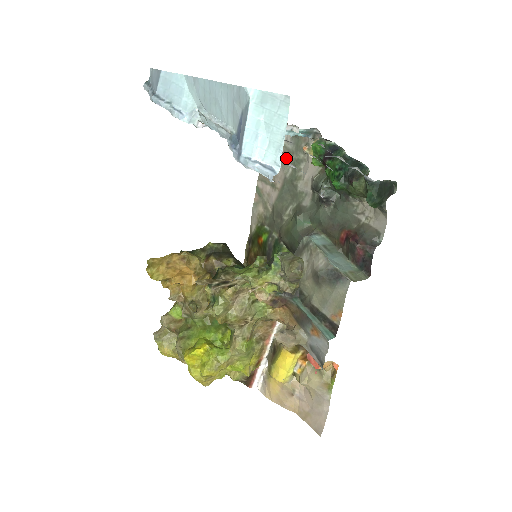
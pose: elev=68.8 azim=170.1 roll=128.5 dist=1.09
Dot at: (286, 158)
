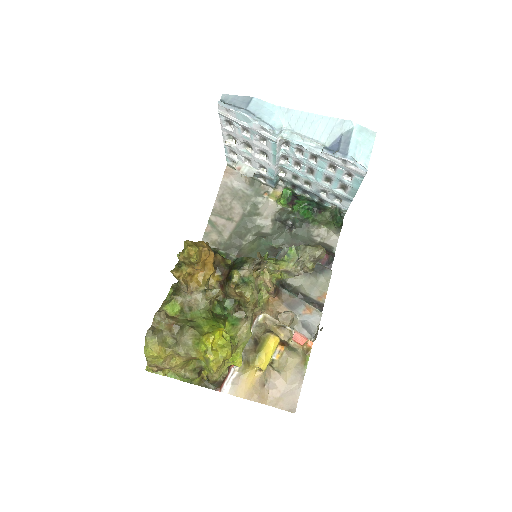
Dot at: (245, 200)
